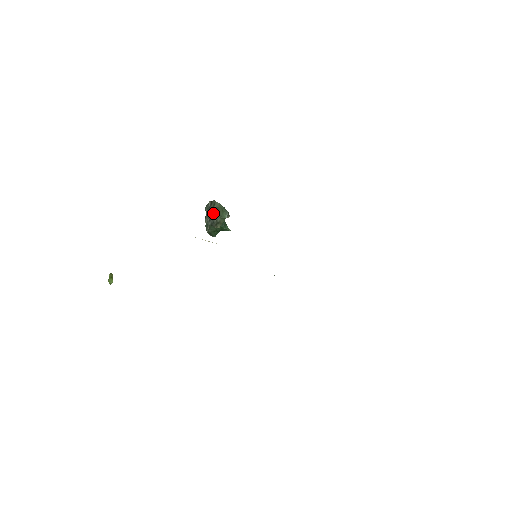
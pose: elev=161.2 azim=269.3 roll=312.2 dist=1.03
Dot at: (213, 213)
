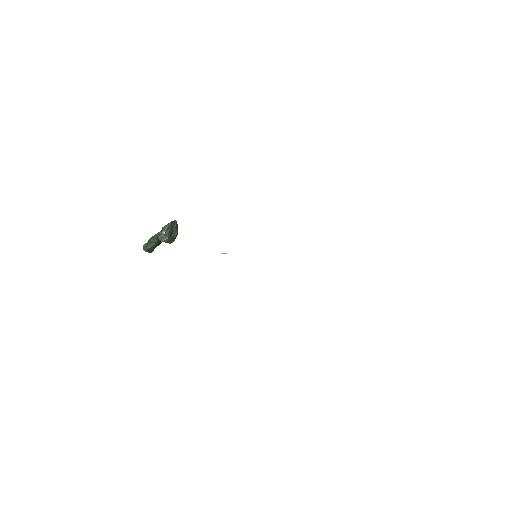
Dot at: (172, 231)
